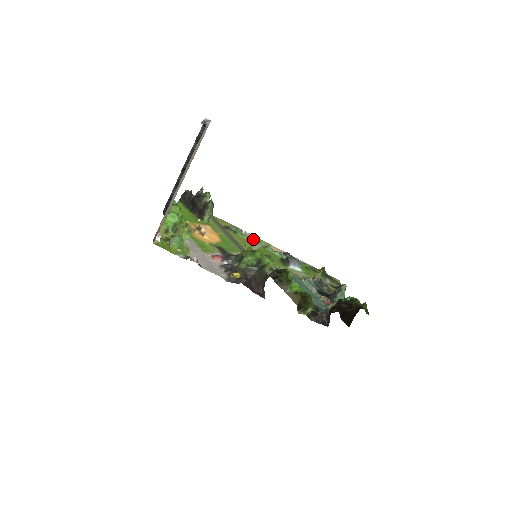
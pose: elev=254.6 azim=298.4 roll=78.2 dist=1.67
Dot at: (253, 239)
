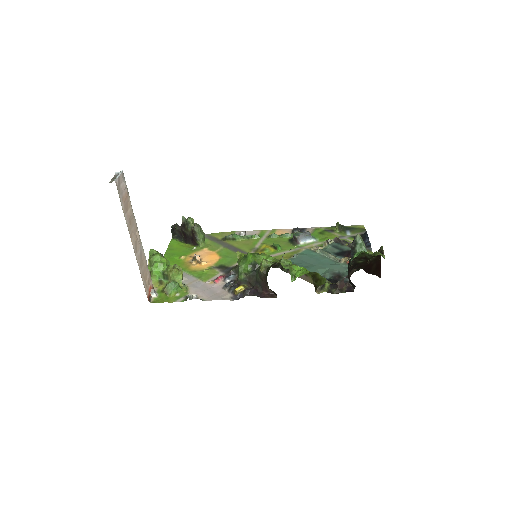
Dot at: (254, 236)
